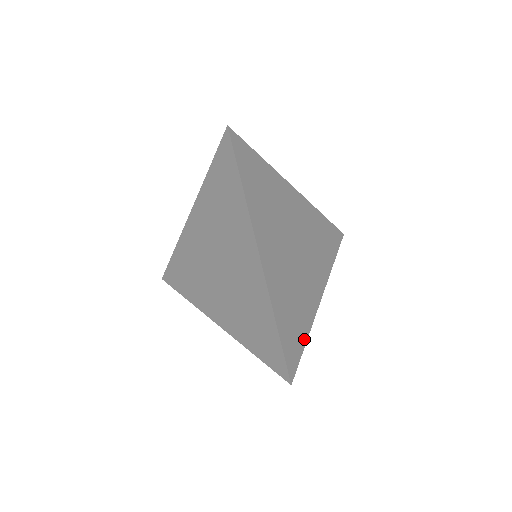
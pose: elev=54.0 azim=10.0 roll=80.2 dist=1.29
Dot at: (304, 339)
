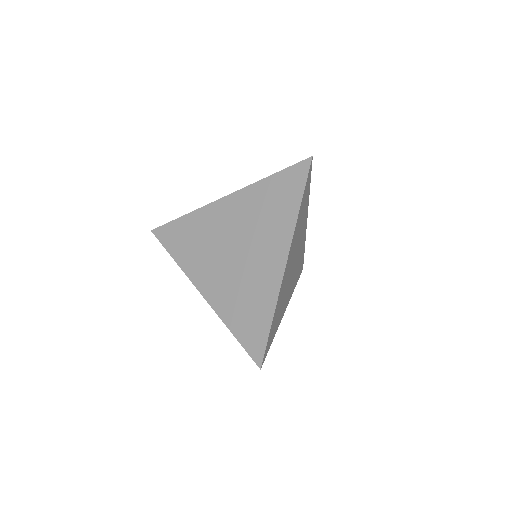
Dot at: (273, 338)
